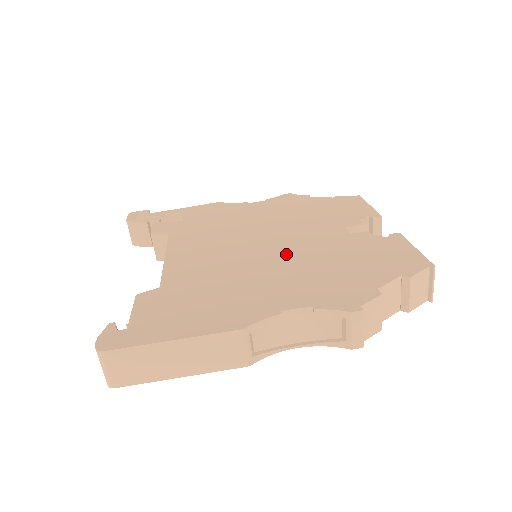
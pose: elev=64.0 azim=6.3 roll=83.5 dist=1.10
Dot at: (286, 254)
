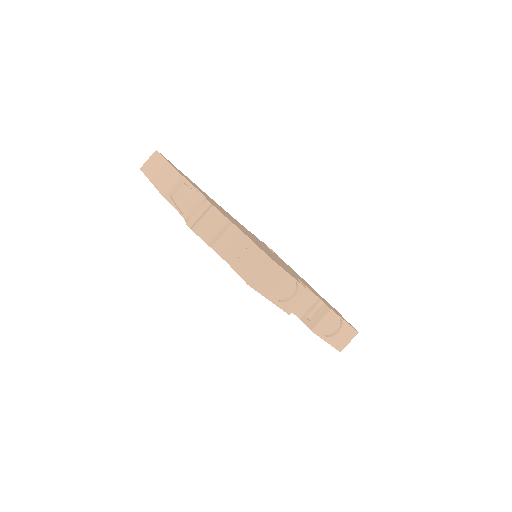
Dot at: occluded
